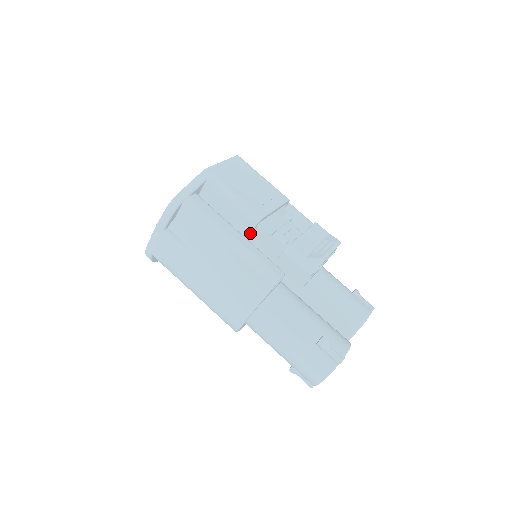
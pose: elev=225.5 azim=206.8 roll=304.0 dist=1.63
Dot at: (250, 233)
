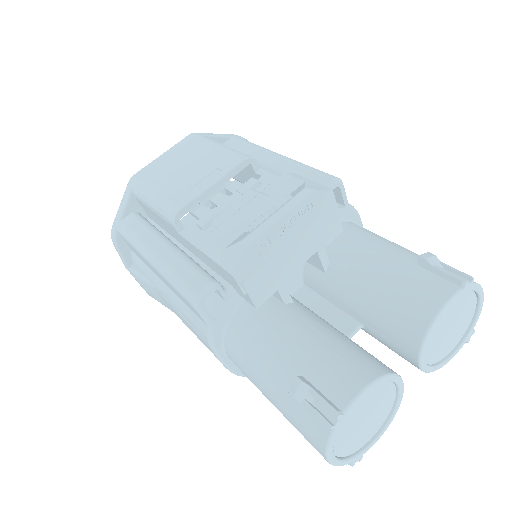
Dot at: (181, 237)
